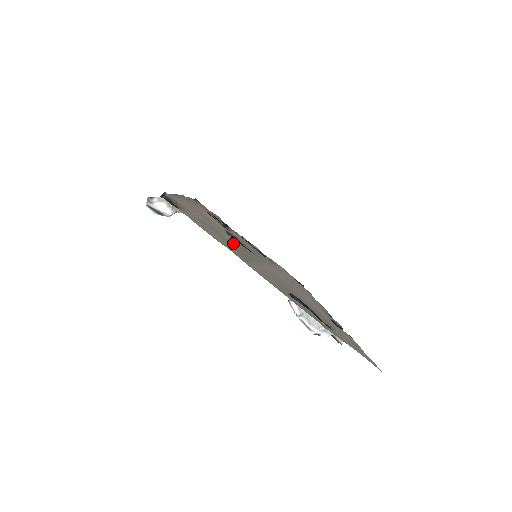
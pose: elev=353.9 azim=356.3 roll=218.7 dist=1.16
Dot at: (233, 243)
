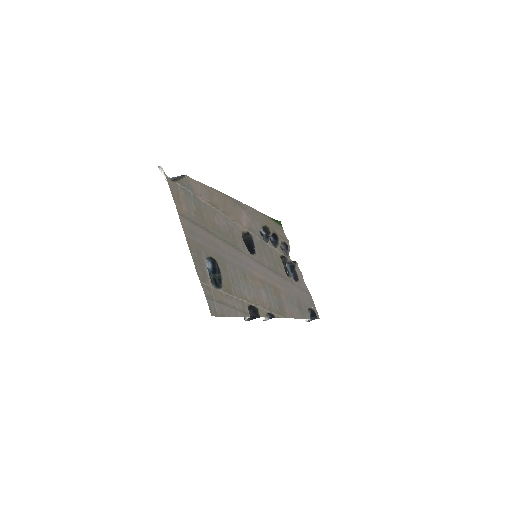
Dot at: (216, 224)
